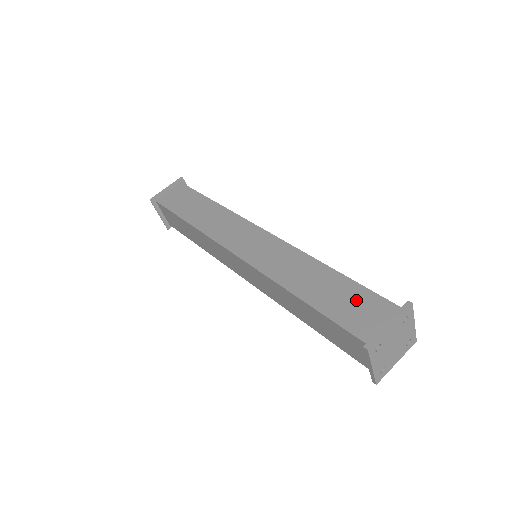
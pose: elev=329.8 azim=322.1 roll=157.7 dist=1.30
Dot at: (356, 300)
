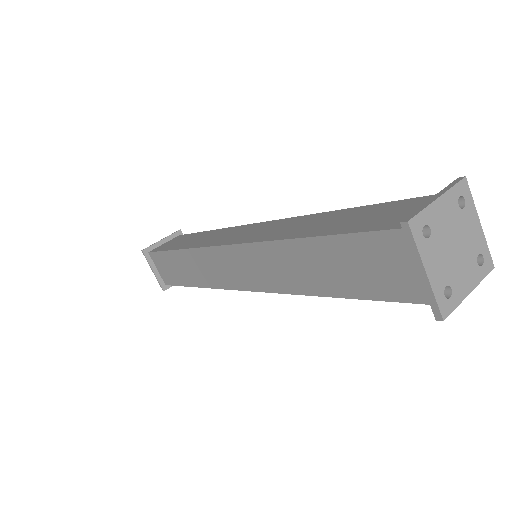
Dot at: (383, 211)
